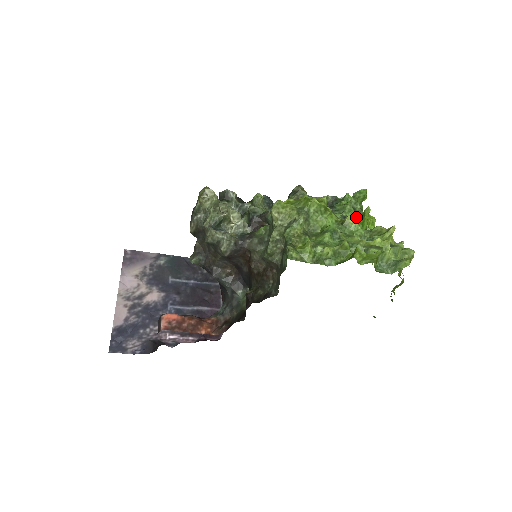
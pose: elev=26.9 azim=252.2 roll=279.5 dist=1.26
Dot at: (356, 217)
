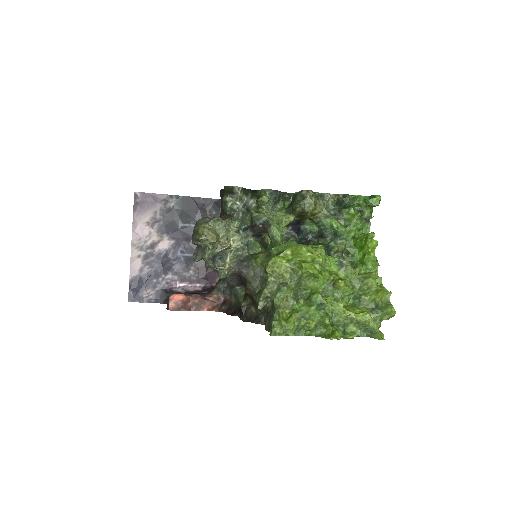
Dot at: (361, 229)
